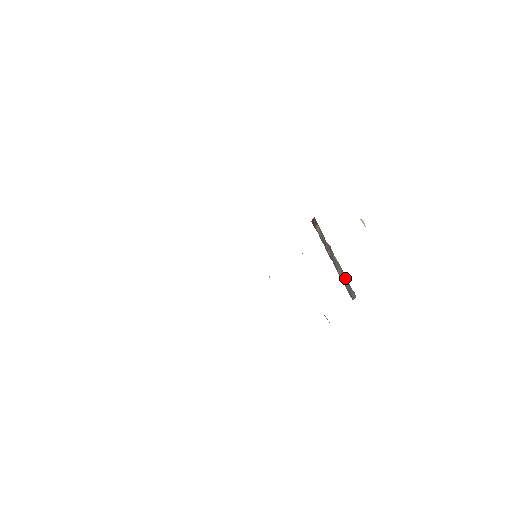
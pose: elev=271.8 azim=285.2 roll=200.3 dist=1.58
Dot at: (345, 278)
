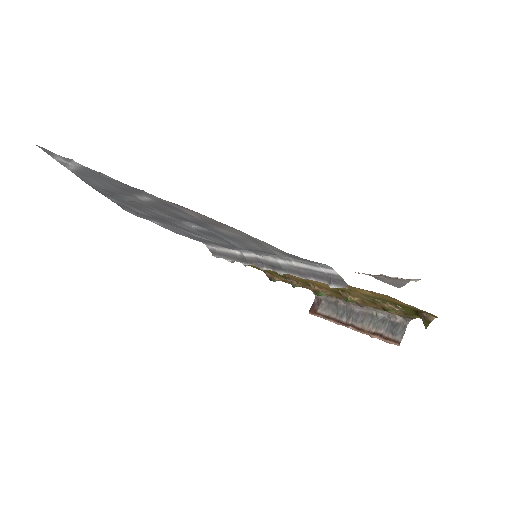
Dot at: (380, 321)
